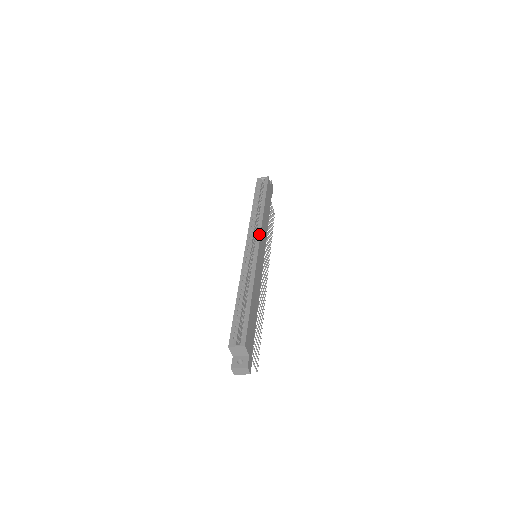
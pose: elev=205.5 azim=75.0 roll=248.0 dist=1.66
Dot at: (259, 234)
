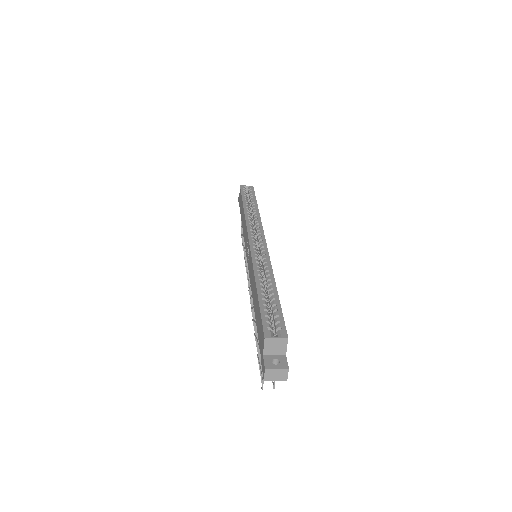
Dot at: (262, 231)
